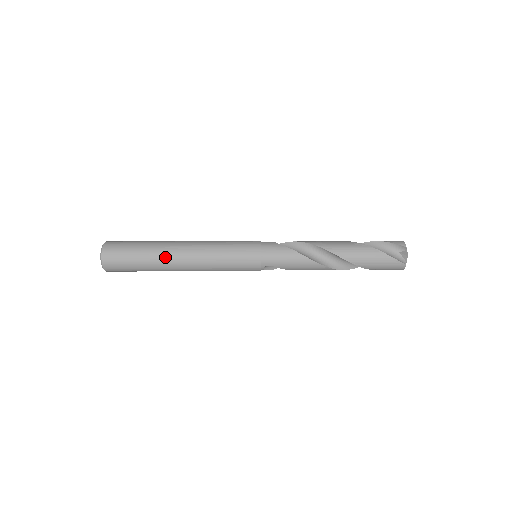
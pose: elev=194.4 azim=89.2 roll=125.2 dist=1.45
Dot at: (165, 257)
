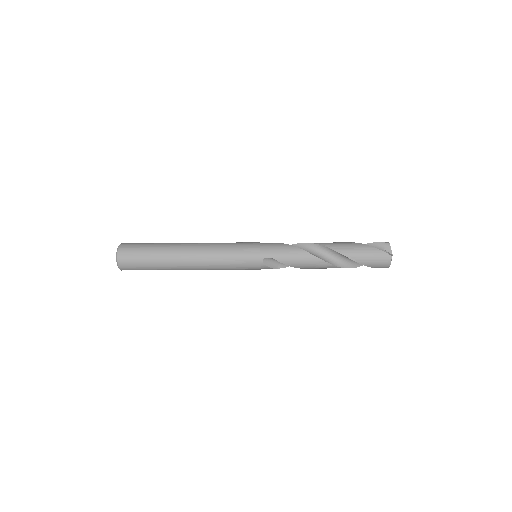
Dot at: (175, 249)
